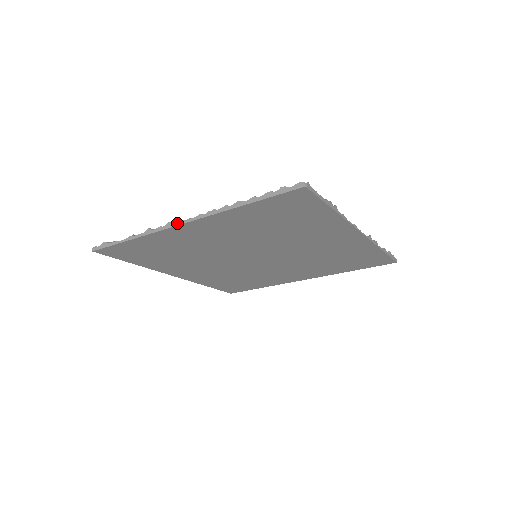
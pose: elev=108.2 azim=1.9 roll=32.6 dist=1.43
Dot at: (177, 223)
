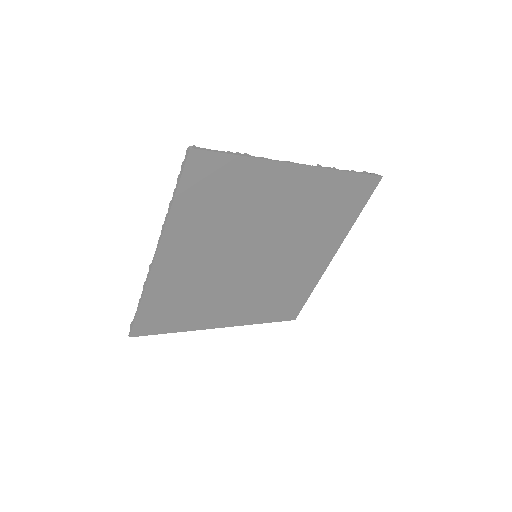
Dot at: (153, 260)
